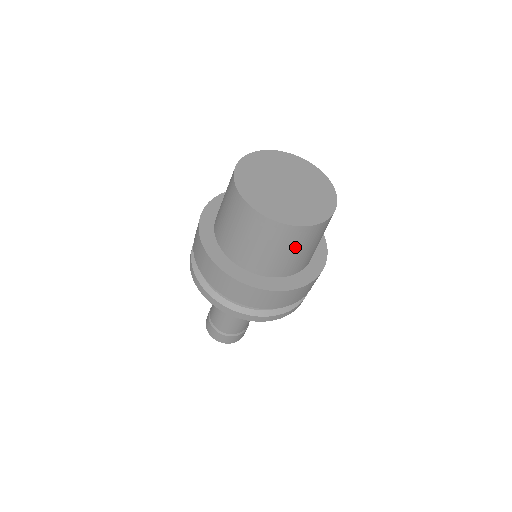
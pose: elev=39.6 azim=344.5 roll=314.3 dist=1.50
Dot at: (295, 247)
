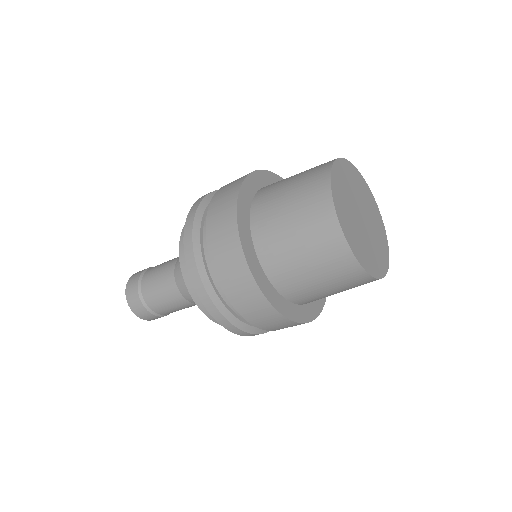
Dot at: occluded
